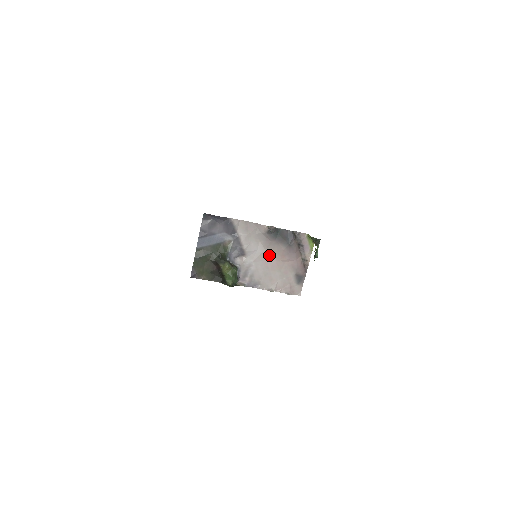
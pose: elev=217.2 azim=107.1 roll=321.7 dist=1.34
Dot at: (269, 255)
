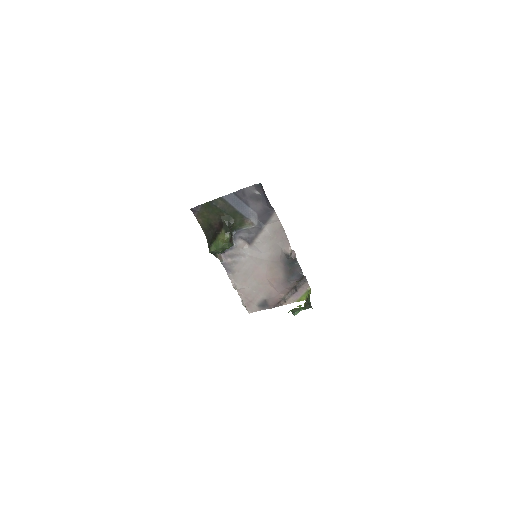
Dot at: (266, 267)
